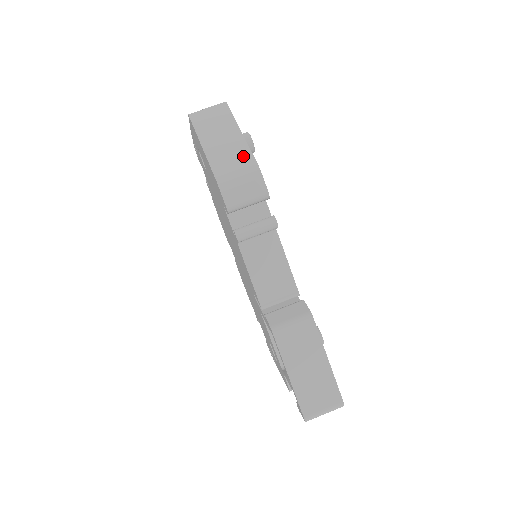
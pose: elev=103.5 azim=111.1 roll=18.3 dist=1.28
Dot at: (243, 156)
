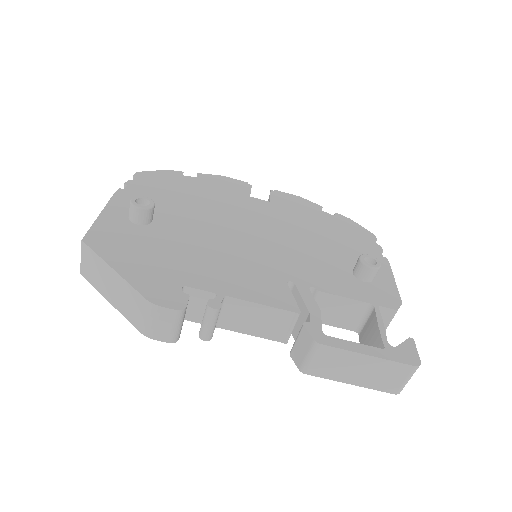
Dot at: (134, 298)
